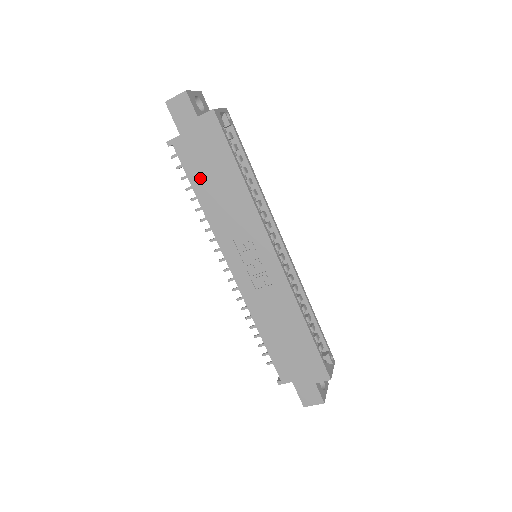
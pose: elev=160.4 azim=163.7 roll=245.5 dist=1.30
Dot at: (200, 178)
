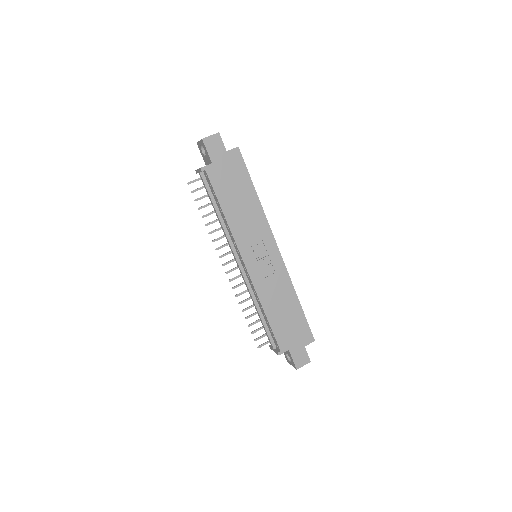
Dot at: (225, 195)
